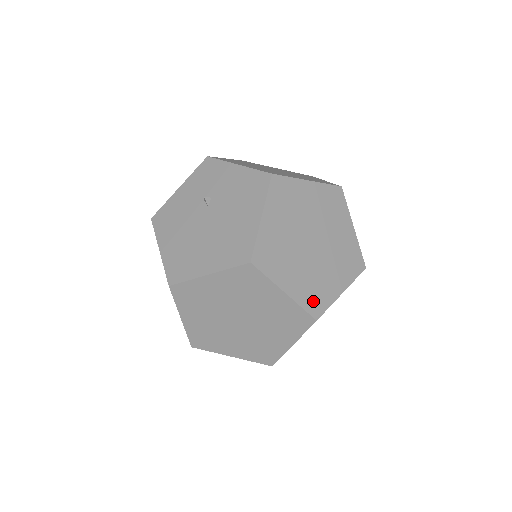
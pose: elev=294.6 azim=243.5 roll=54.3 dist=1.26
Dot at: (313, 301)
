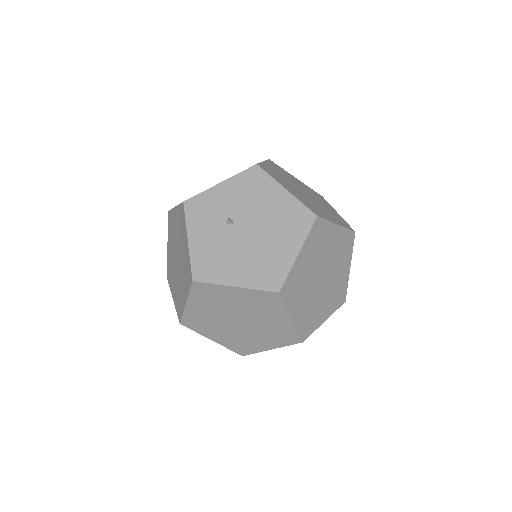
Dot at: (343, 223)
